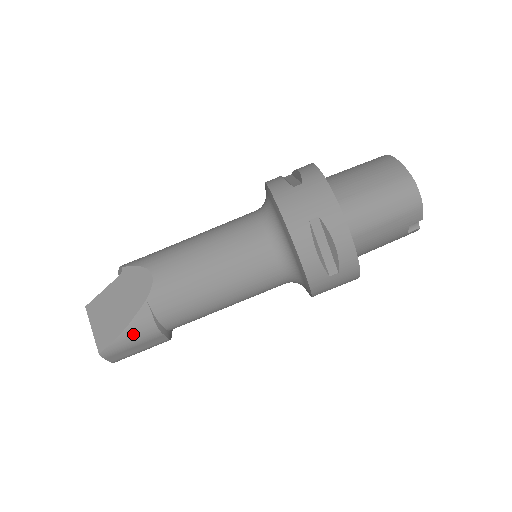
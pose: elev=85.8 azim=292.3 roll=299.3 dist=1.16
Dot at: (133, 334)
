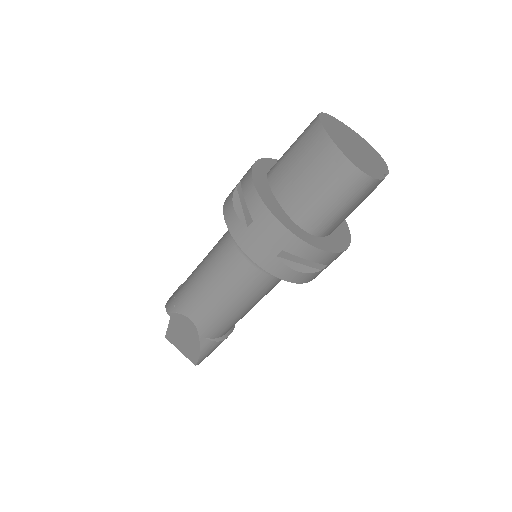
Dot at: (207, 351)
